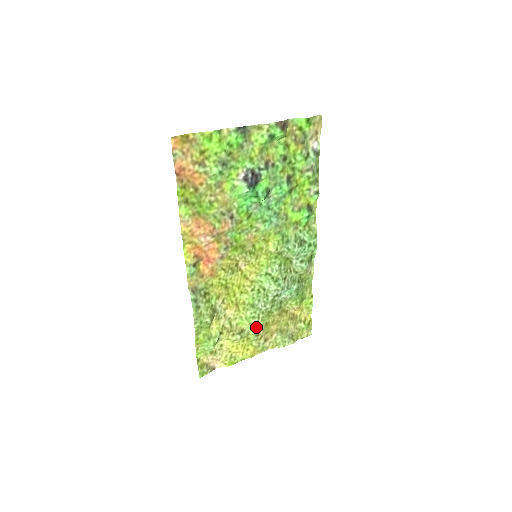
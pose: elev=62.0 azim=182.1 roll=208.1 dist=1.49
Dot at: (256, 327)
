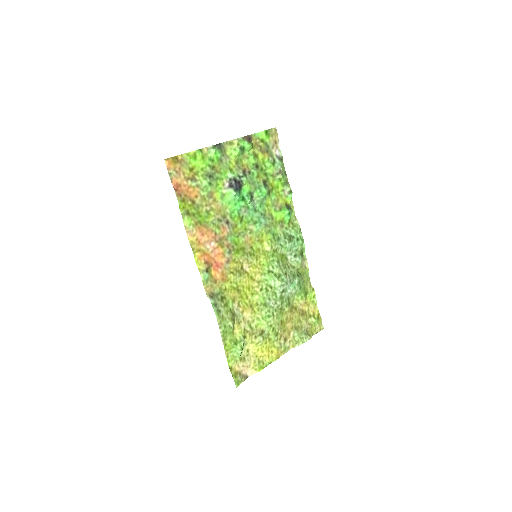
Dot at: (274, 326)
